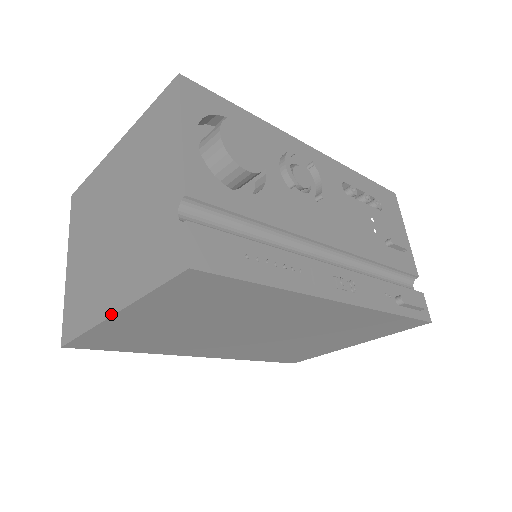
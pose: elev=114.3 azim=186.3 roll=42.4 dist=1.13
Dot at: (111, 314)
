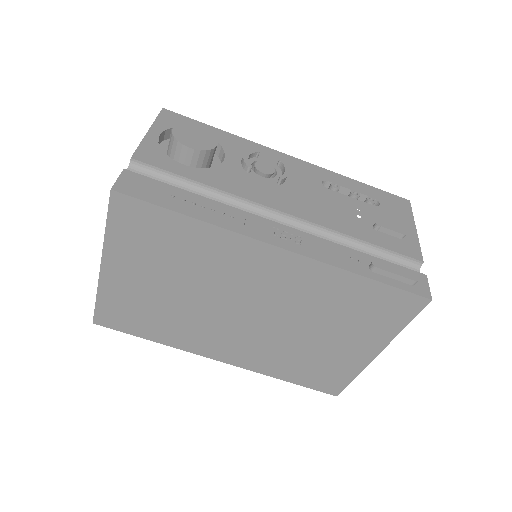
Dot at: (100, 266)
